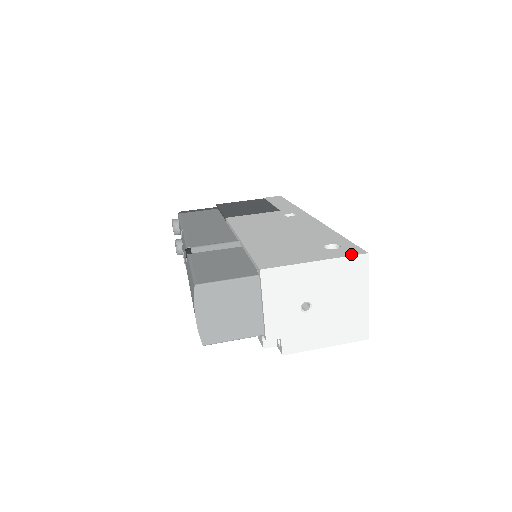
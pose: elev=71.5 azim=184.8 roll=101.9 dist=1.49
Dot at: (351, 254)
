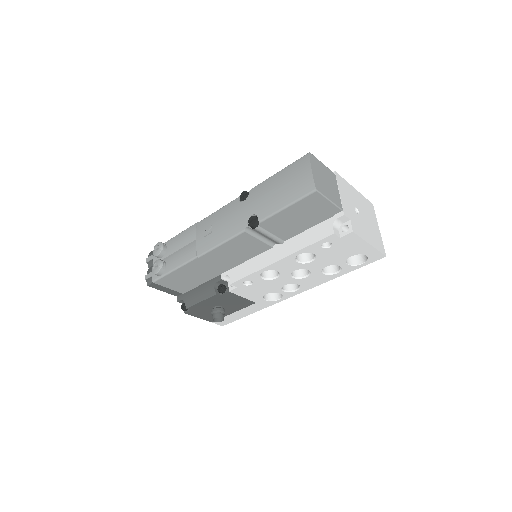
Dot at: occluded
